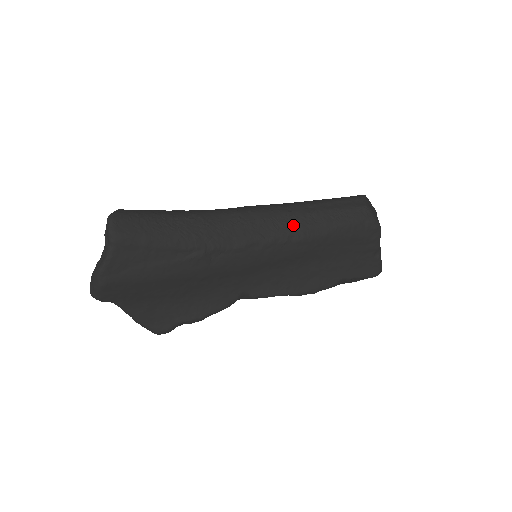
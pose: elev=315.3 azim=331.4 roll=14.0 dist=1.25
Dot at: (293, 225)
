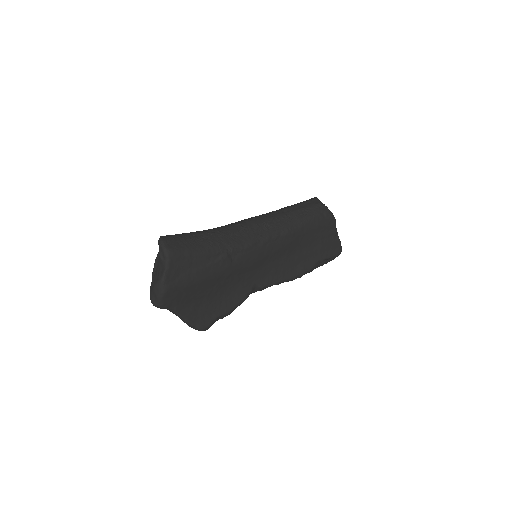
Dot at: (278, 225)
